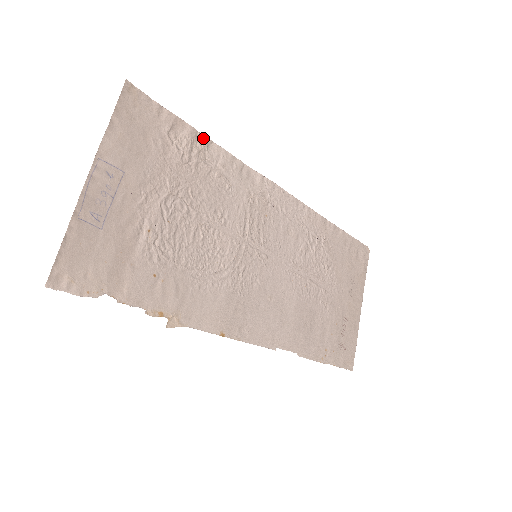
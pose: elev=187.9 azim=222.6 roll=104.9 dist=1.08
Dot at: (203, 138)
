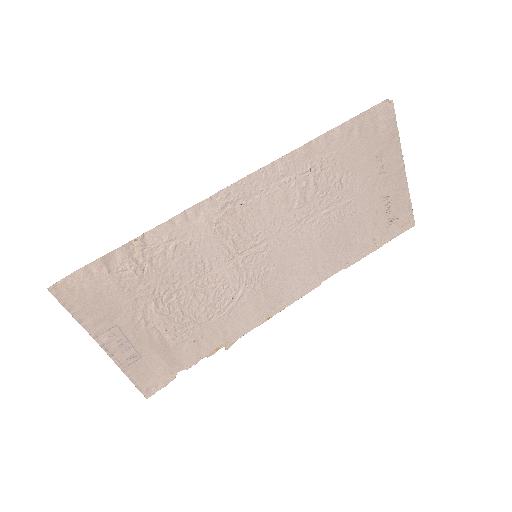
Dot at: (134, 242)
